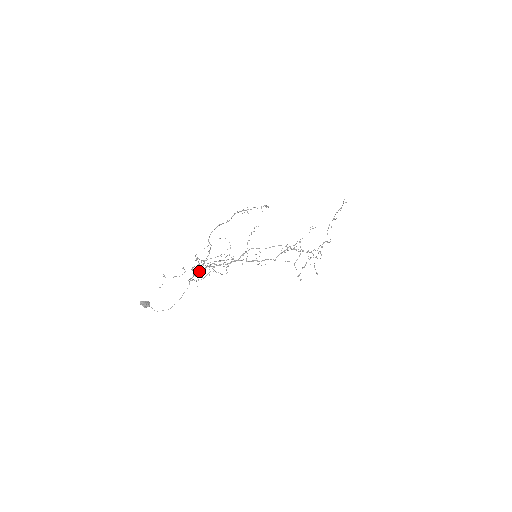
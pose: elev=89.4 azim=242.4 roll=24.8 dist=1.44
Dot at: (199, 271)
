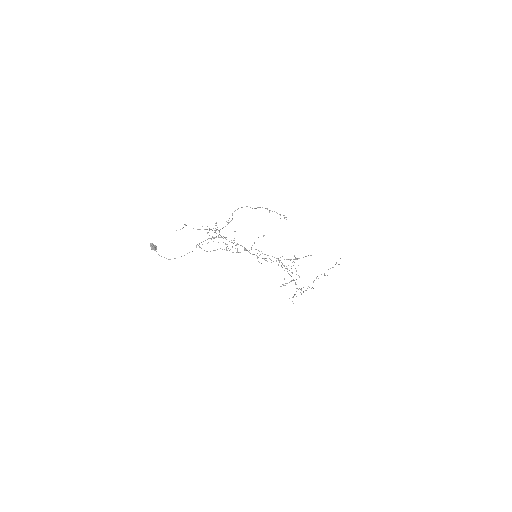
Dot at: occluded
